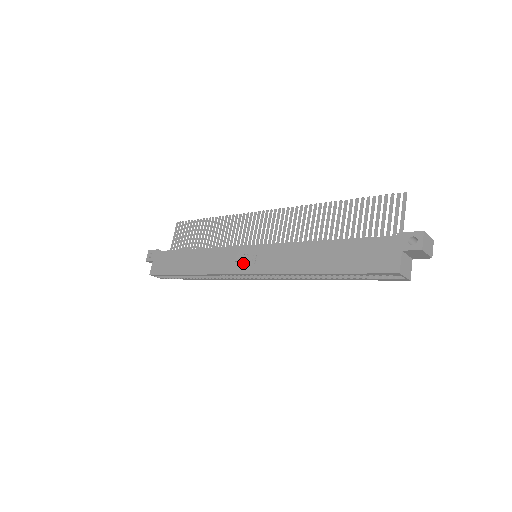
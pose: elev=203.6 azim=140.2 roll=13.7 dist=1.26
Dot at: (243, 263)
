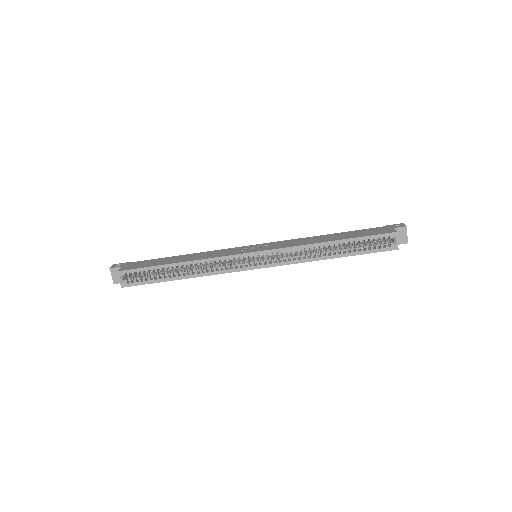
Dot at: (250, 249)
